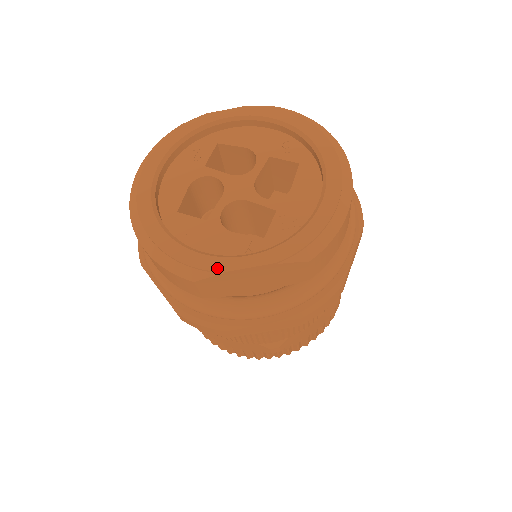
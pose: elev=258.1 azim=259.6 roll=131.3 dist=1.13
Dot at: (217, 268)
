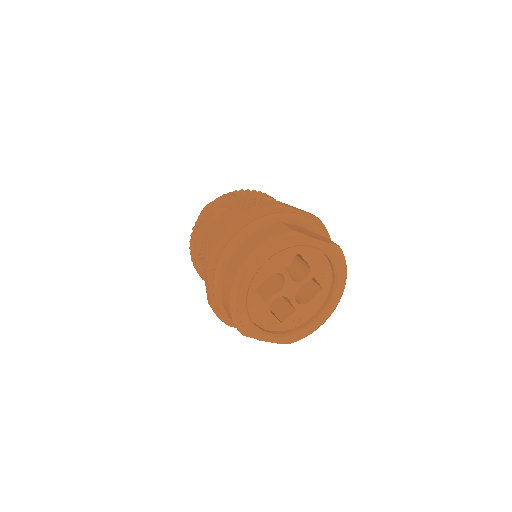
Dot at: (257, 337)
